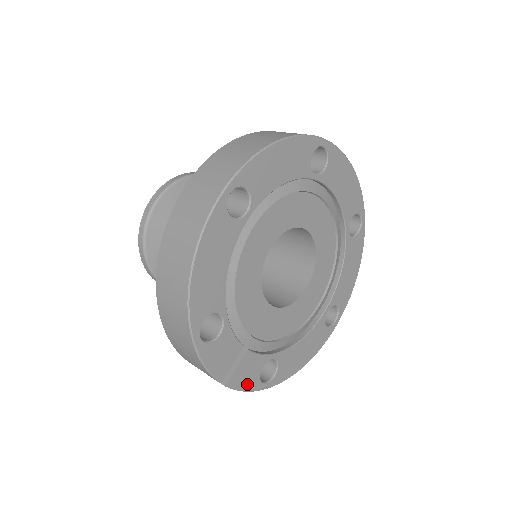
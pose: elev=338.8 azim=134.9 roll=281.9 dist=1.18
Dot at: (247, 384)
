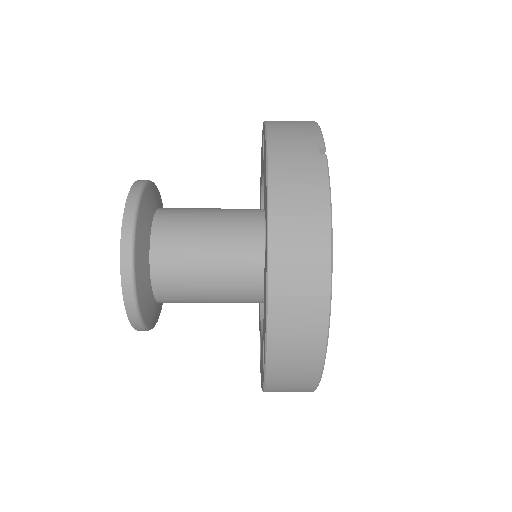
Dot at: occluded
